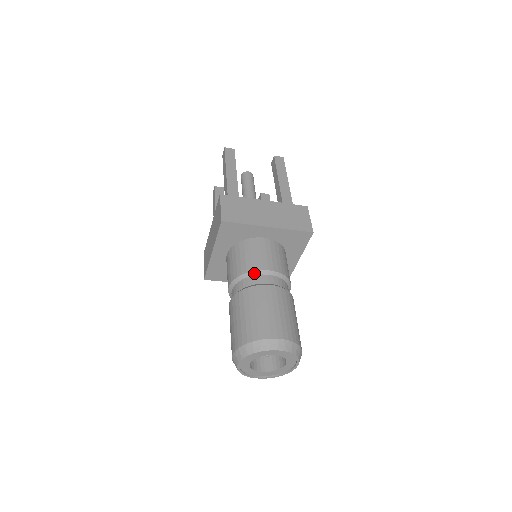
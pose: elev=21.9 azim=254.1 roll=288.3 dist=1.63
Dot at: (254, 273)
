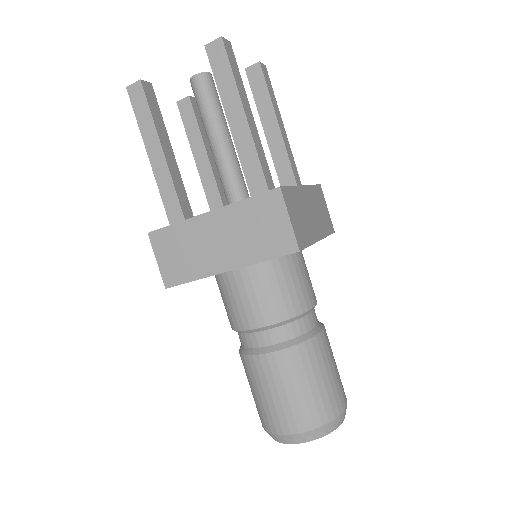
Dot at: (243, 332)
